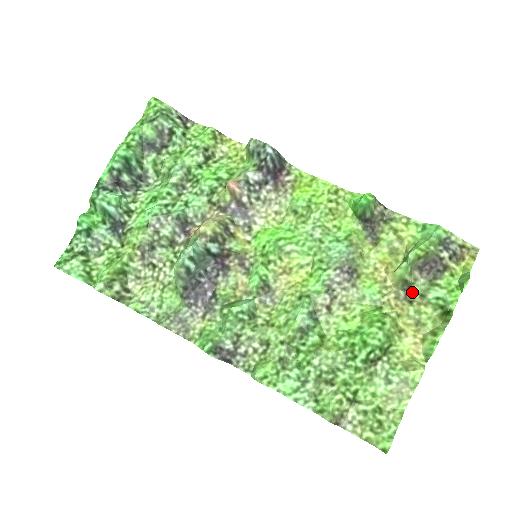
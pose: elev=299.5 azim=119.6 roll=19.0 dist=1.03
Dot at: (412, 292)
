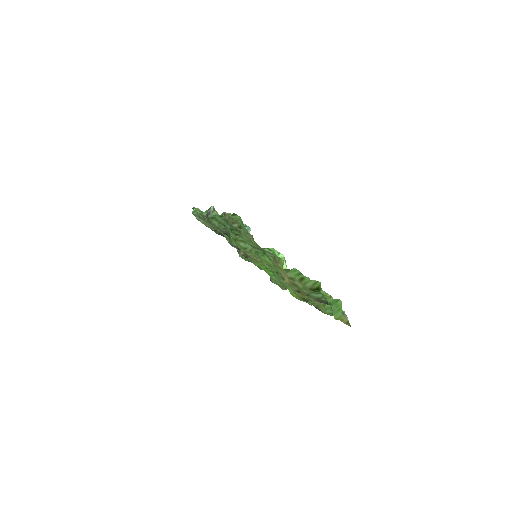
Dot at: (303, 294)
